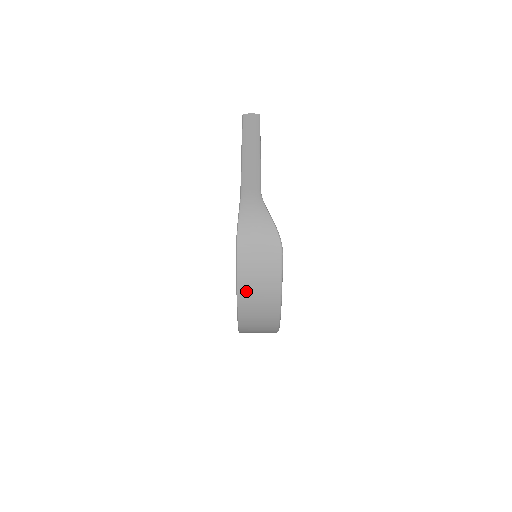
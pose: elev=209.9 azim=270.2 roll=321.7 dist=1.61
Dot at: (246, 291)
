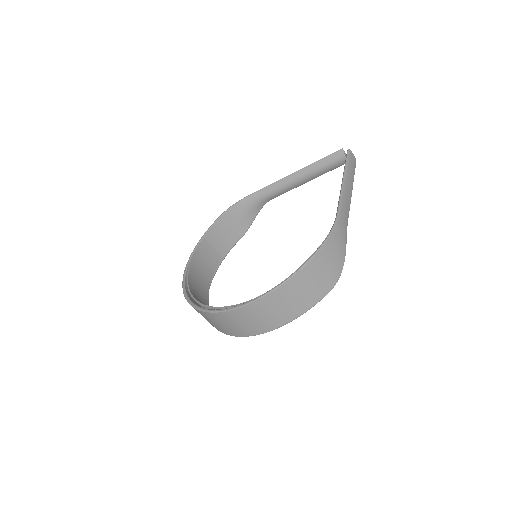
Dot at: (282, 294)
